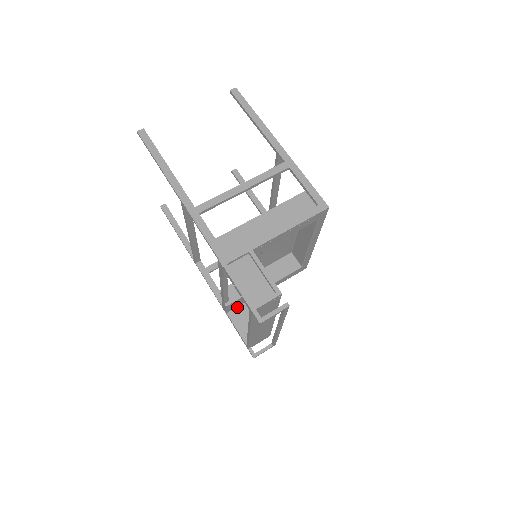
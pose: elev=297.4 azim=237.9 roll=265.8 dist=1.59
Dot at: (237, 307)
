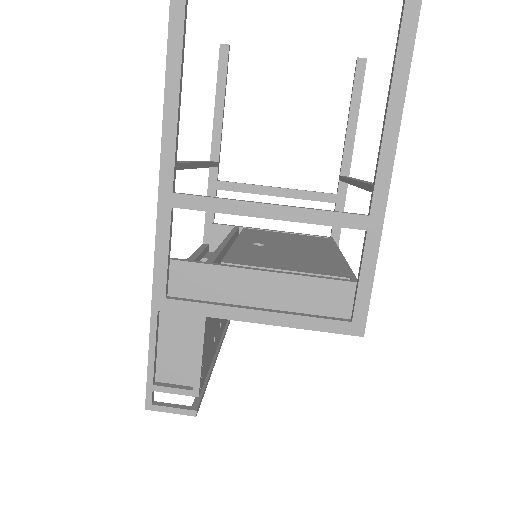
Dot at: occluded
